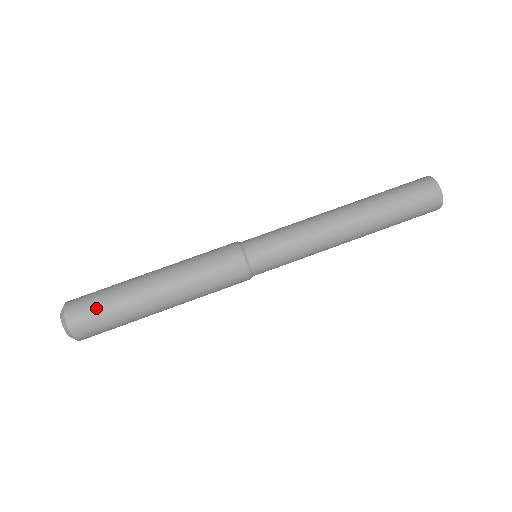
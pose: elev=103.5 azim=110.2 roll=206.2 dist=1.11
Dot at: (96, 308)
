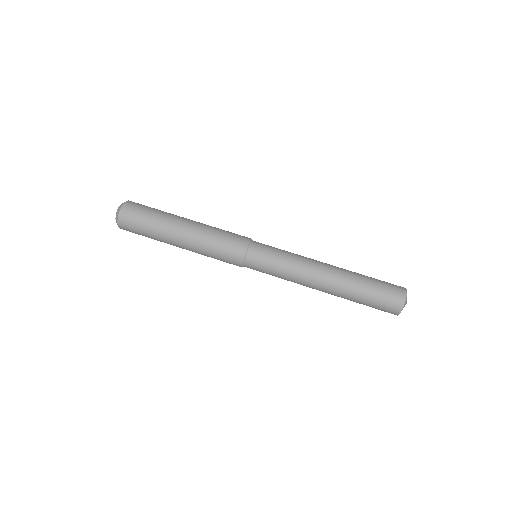
Dot at: (144, 211)
